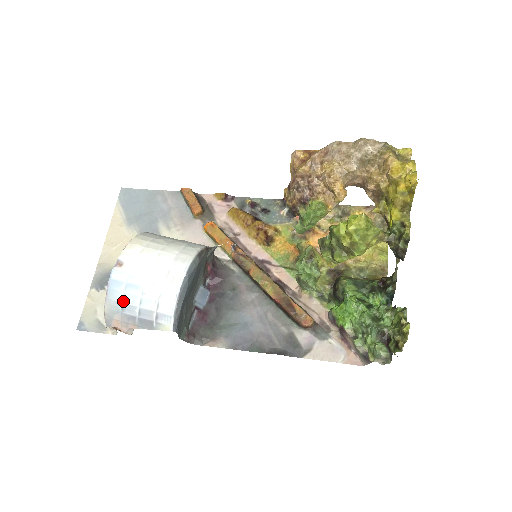
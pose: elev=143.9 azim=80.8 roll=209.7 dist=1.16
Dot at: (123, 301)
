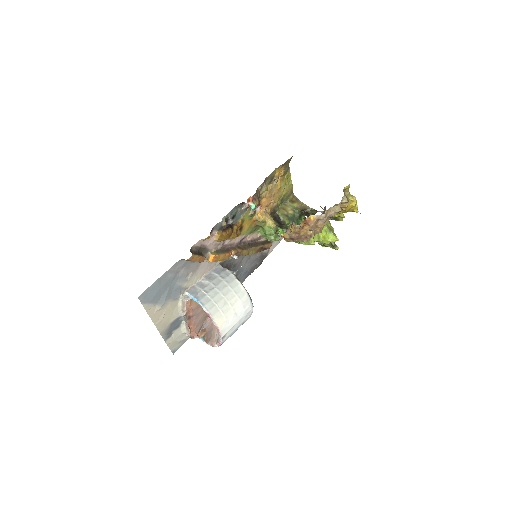
Dot at: occluded
